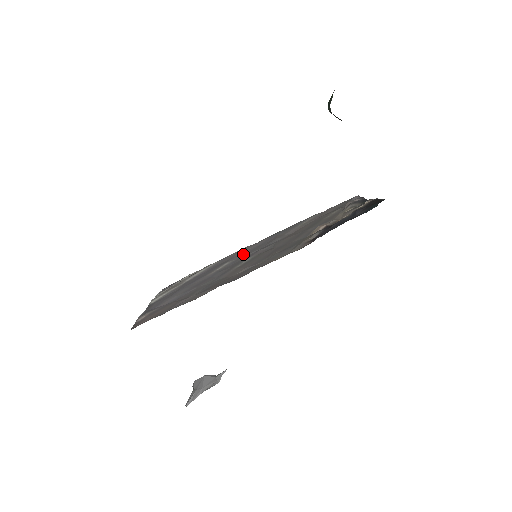
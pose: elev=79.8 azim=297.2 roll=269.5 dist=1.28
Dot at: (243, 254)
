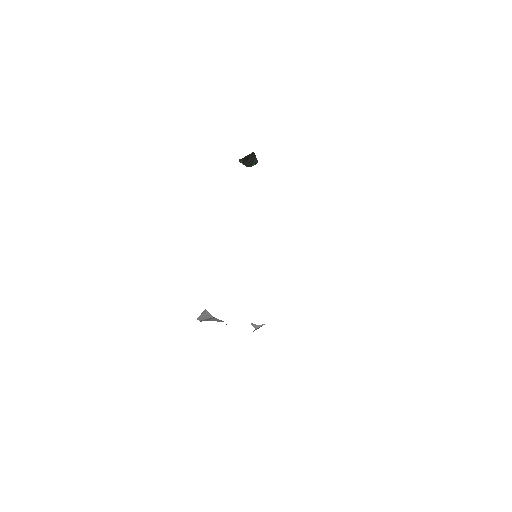
Dot at: occluded
